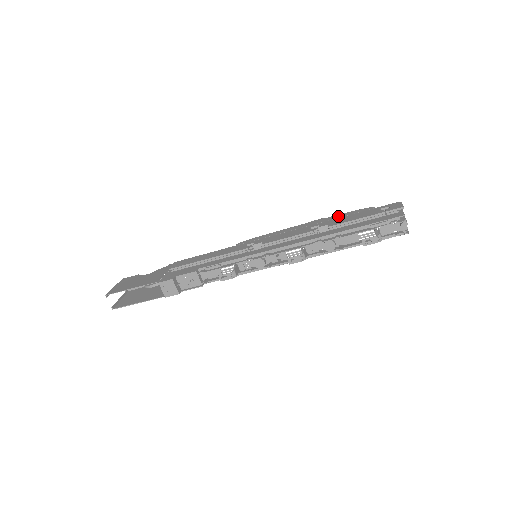
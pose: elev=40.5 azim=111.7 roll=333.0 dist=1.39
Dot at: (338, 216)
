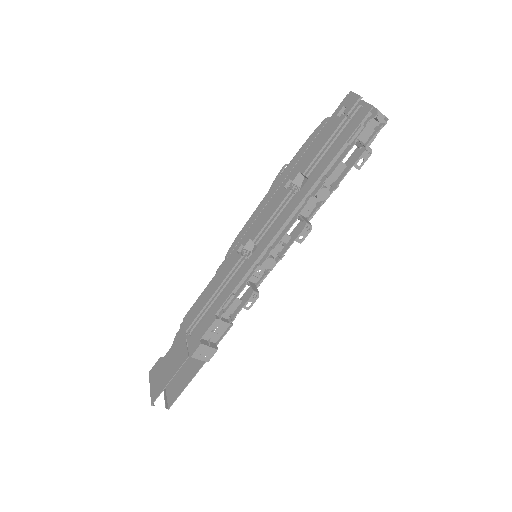
Dot at: (299, 154)
